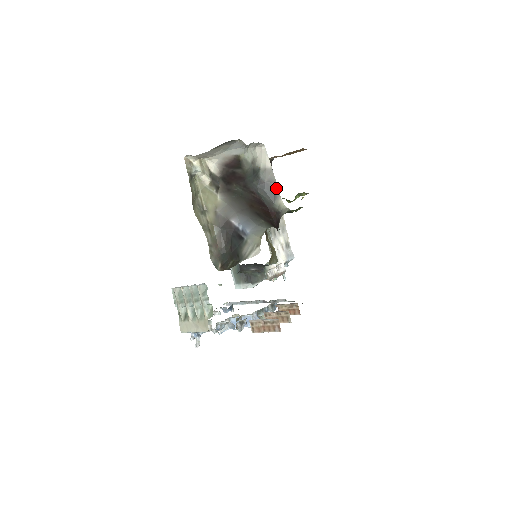
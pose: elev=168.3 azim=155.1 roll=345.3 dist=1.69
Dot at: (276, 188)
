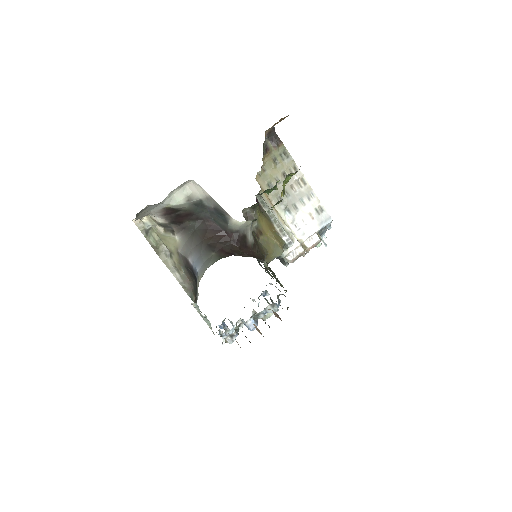
Dot at: (224, 211)
